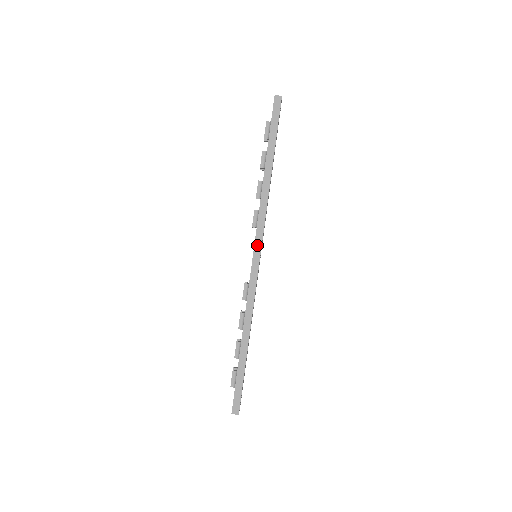
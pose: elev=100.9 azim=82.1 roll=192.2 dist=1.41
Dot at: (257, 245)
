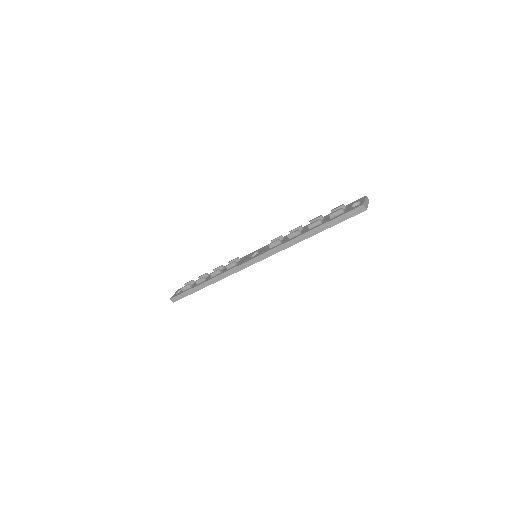
Dot at: (259, 258)
